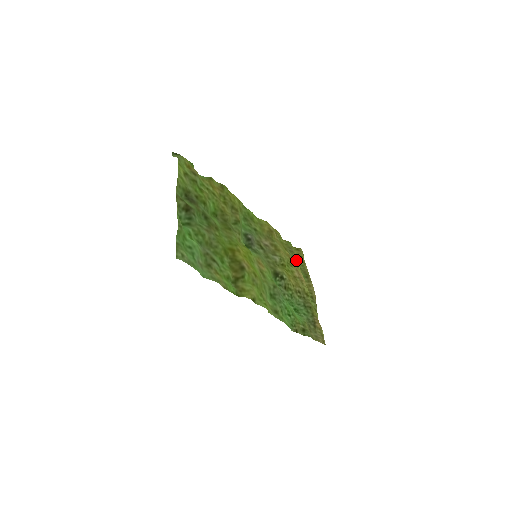
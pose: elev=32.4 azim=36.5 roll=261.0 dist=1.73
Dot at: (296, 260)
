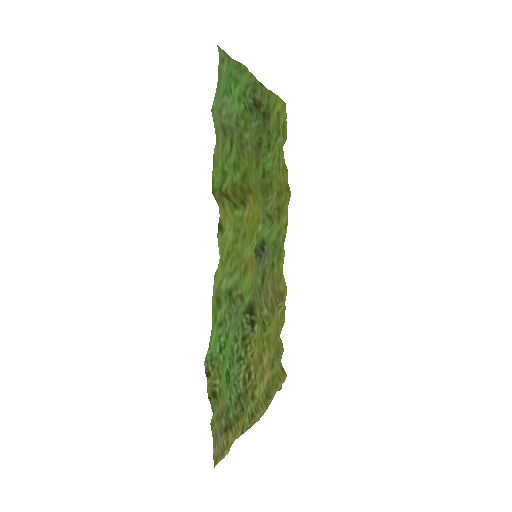
Dot at: (274, 365)
